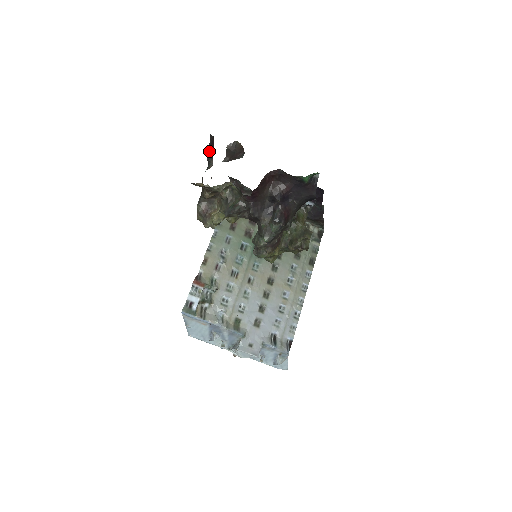
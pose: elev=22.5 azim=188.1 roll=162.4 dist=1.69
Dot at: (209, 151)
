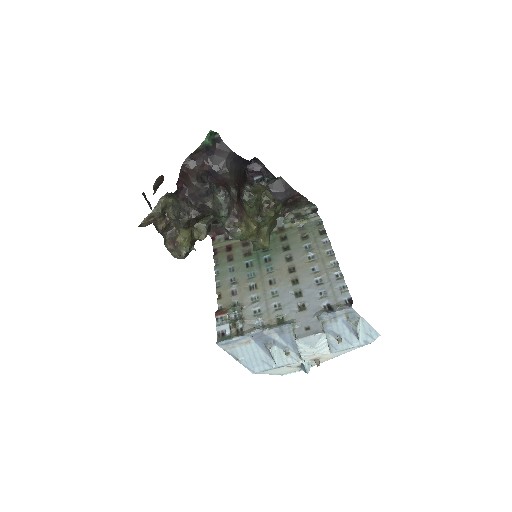
Dot at: occluded
